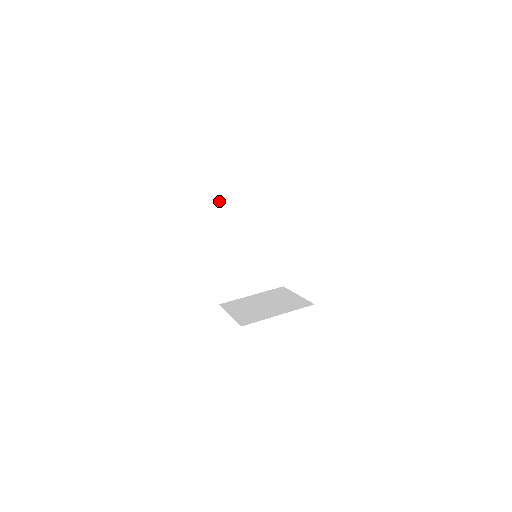
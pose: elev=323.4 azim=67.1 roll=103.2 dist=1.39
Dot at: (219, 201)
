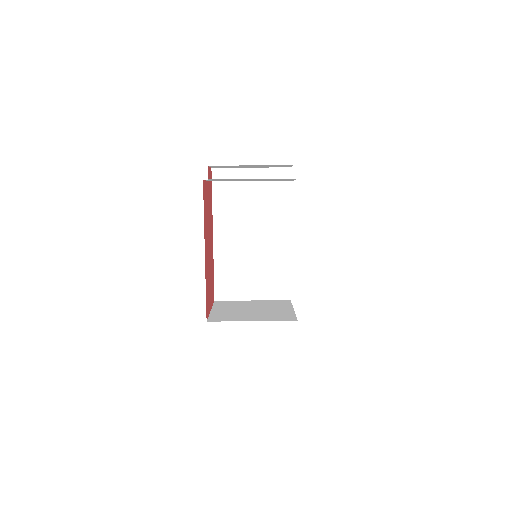
Dot at: (233, 192)
